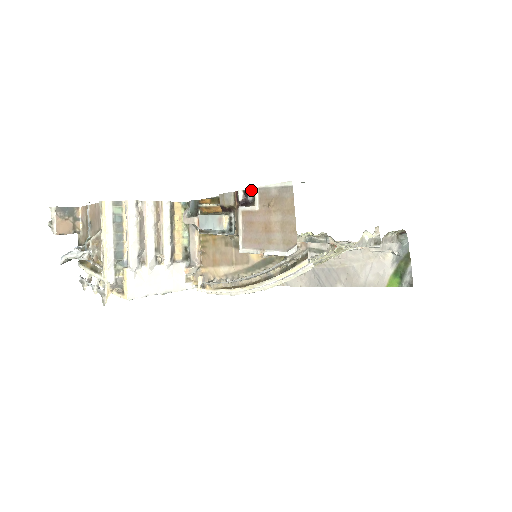
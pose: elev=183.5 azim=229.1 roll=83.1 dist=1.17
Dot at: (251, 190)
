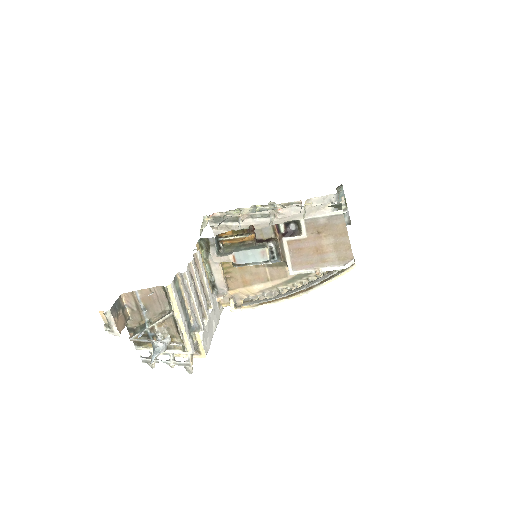
Dot at: (293, 221)
